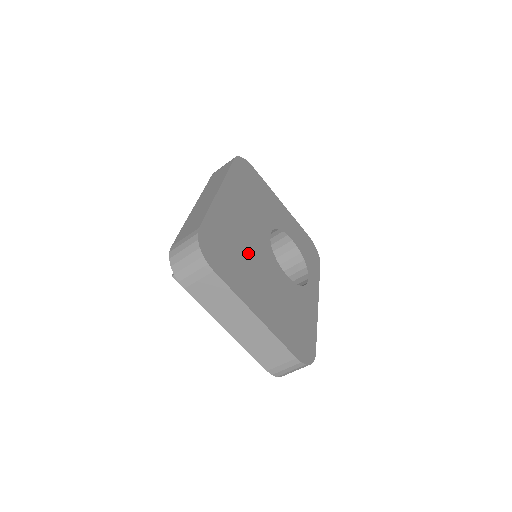
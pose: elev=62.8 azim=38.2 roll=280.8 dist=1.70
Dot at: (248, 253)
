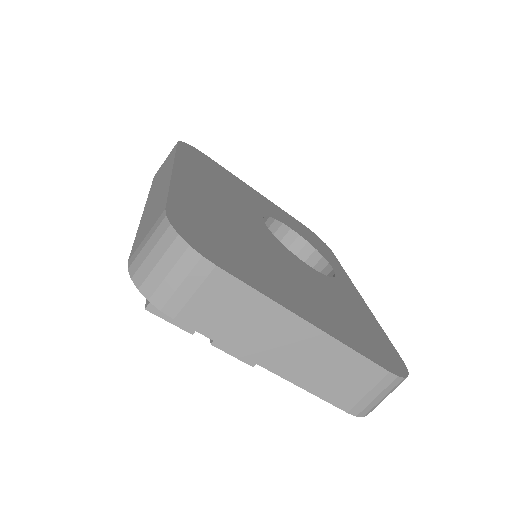
Dot at: (250, 242)
